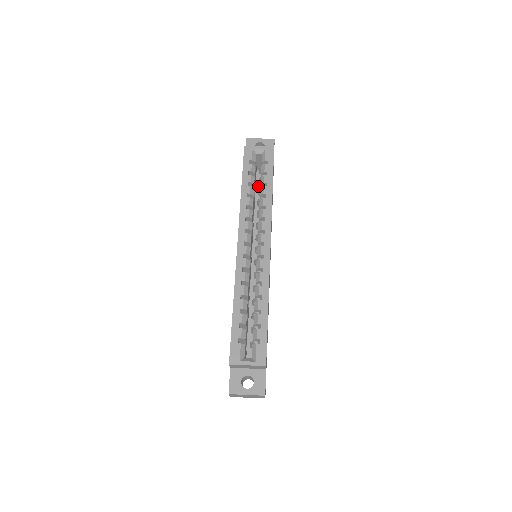
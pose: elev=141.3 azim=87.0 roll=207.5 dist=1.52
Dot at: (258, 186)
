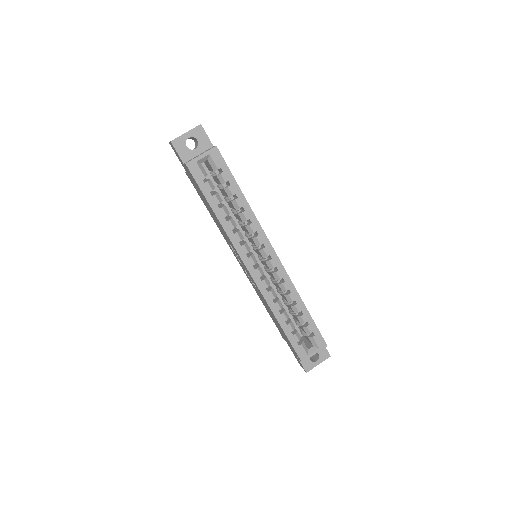
Dot at: occluded
